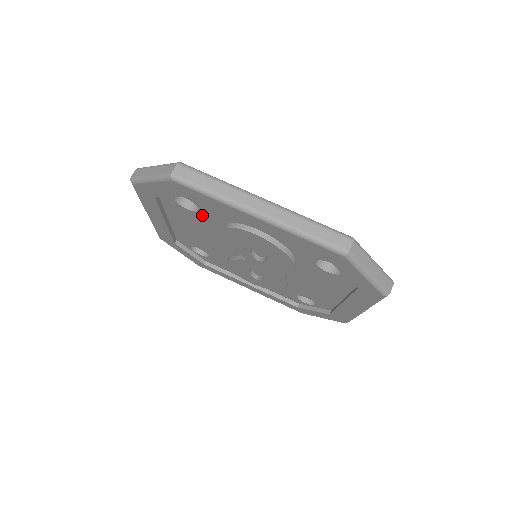
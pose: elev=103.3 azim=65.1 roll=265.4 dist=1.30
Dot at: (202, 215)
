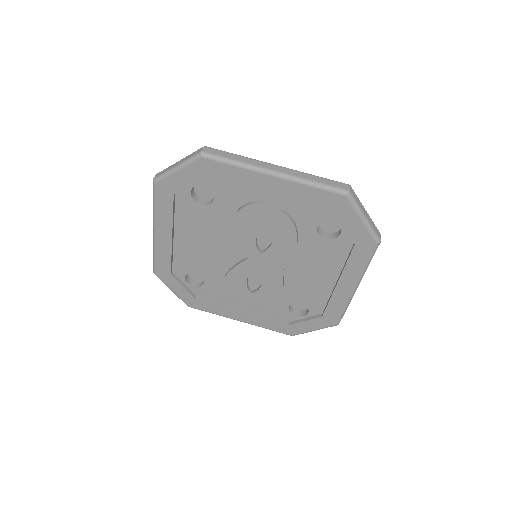
Dot at: (215, 207)
